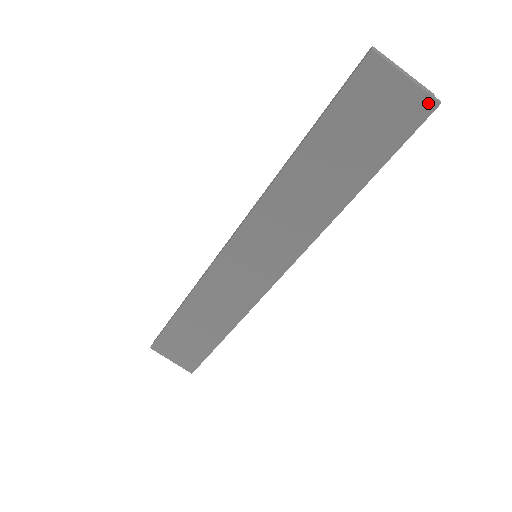
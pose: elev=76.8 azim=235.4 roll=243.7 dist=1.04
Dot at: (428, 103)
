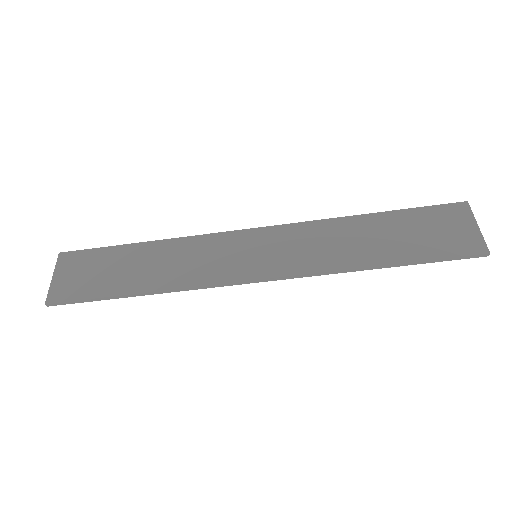
Dot at: (482, 247)
